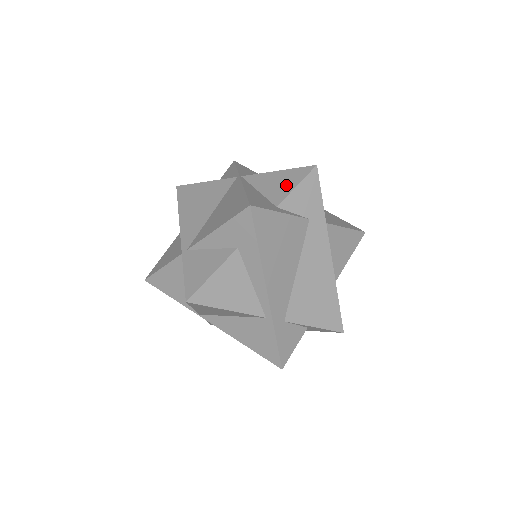
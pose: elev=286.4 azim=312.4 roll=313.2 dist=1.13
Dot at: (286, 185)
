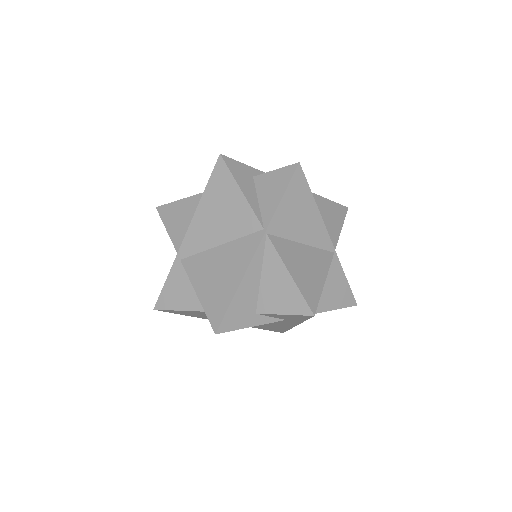
Dot at: (280, 302)
